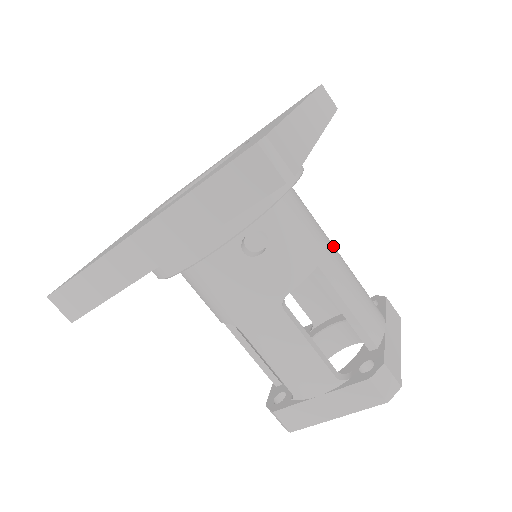
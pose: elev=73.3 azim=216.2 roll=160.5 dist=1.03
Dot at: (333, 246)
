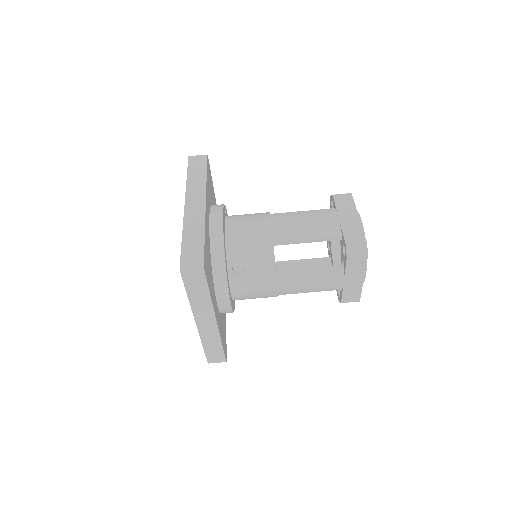
Dot at: (275, 217)
